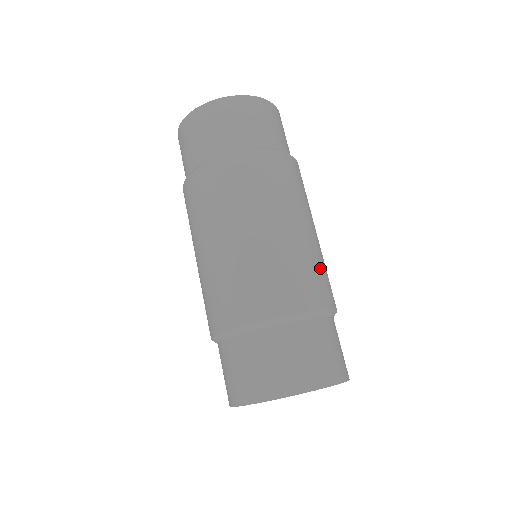
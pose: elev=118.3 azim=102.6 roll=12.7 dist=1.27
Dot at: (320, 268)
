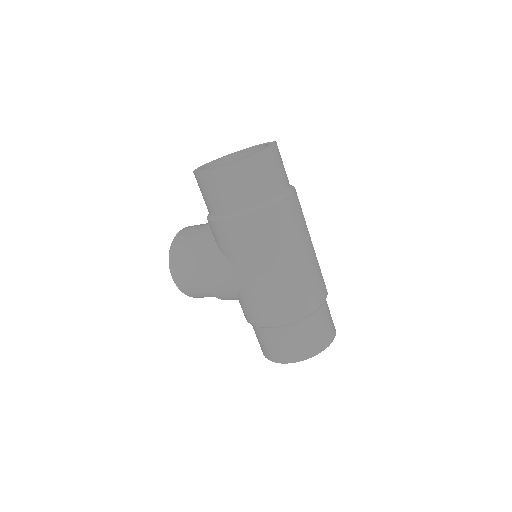
Dot at: occluded
